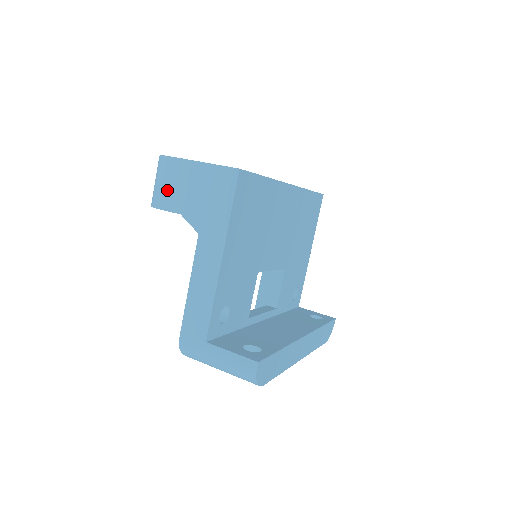
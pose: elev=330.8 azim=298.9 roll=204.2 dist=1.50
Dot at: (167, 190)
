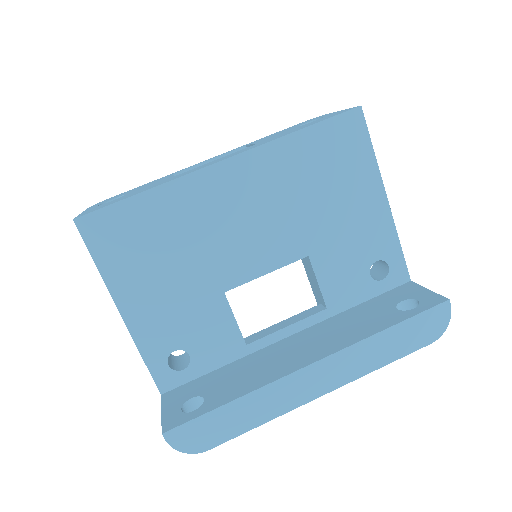
Dot at: occluded
